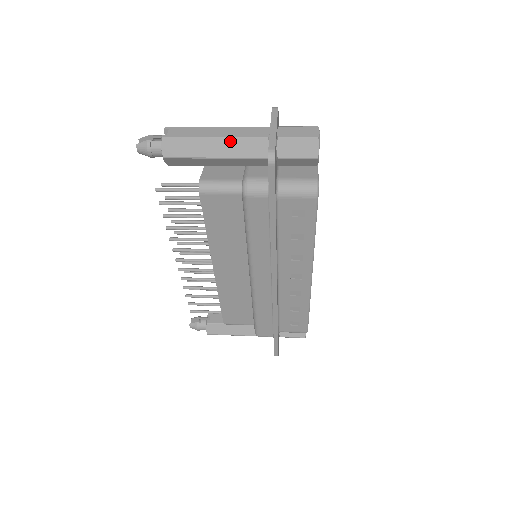
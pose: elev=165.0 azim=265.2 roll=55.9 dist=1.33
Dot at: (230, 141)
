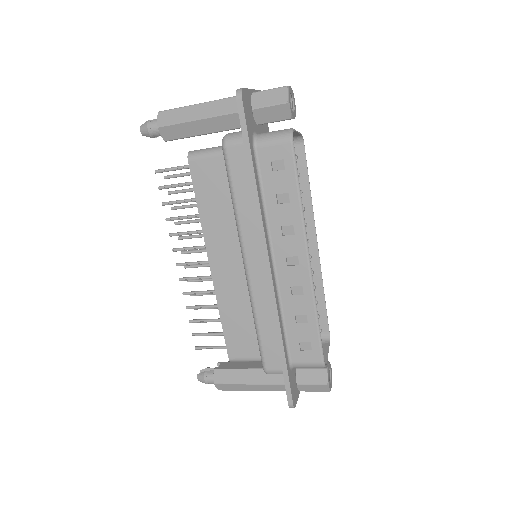
Dot at: (212, 103)
